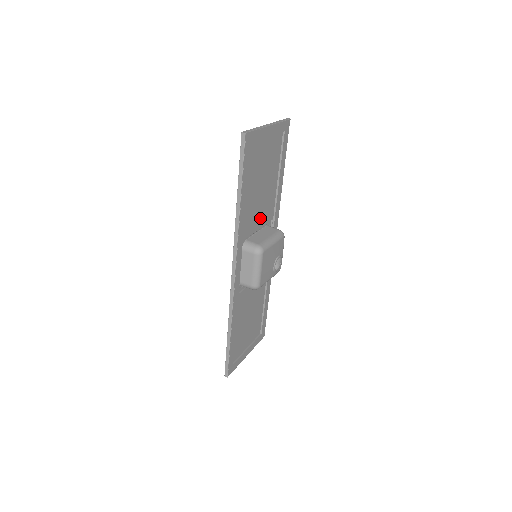
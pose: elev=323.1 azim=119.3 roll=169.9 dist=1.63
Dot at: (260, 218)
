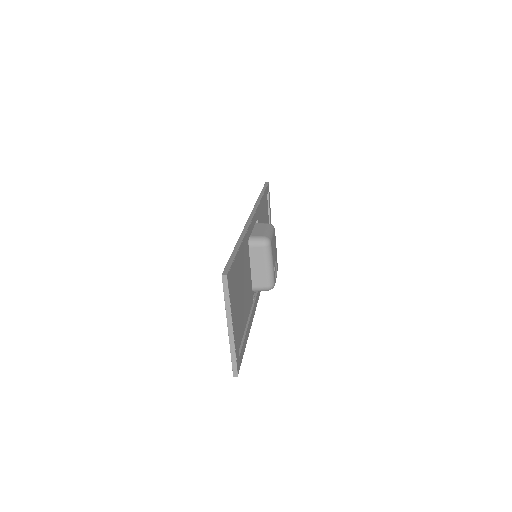
Dot at: occluded
